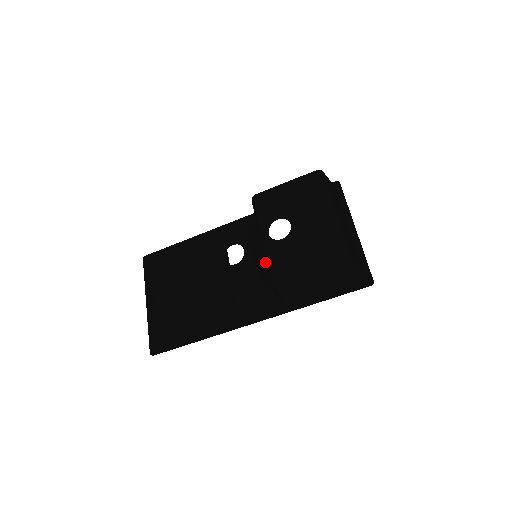
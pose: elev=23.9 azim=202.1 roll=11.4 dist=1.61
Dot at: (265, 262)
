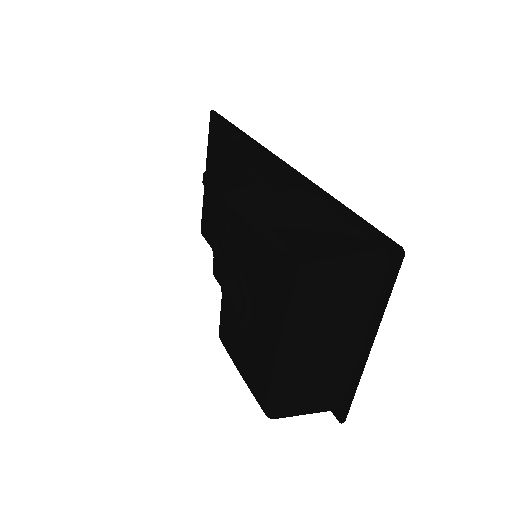
Dot at: occluded
